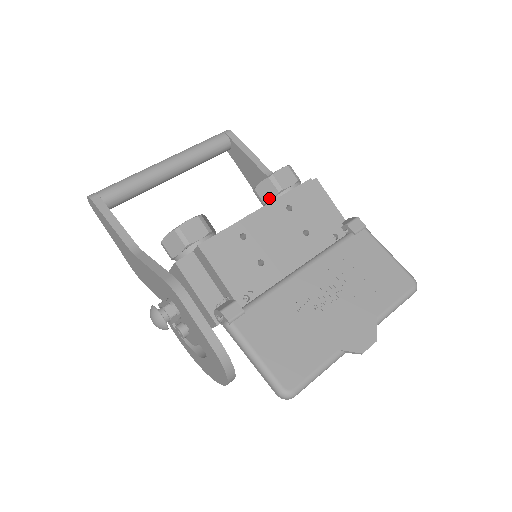
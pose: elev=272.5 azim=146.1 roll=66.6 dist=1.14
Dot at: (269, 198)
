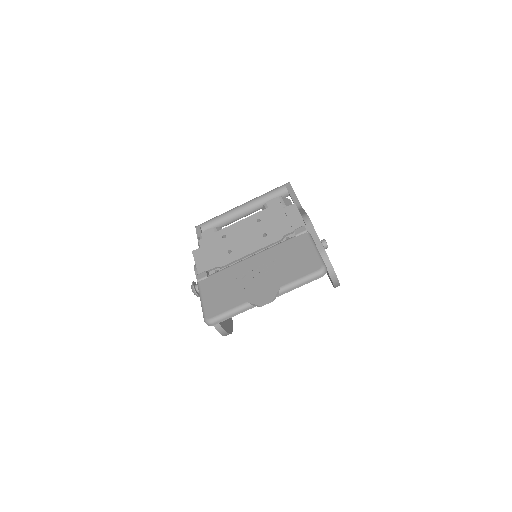
Dot at: occluded
